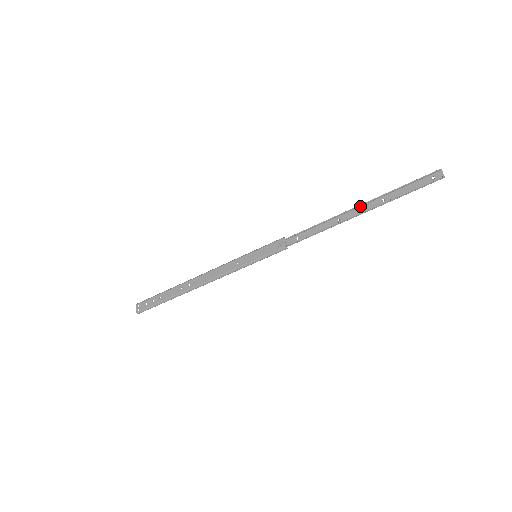
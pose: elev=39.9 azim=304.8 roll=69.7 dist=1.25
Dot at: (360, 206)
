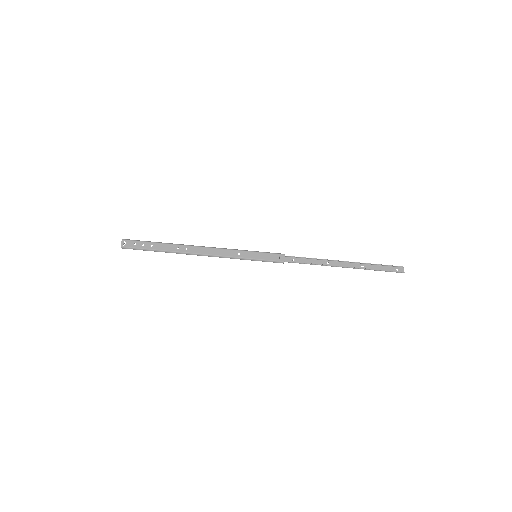
Dot at: (346, 262)
